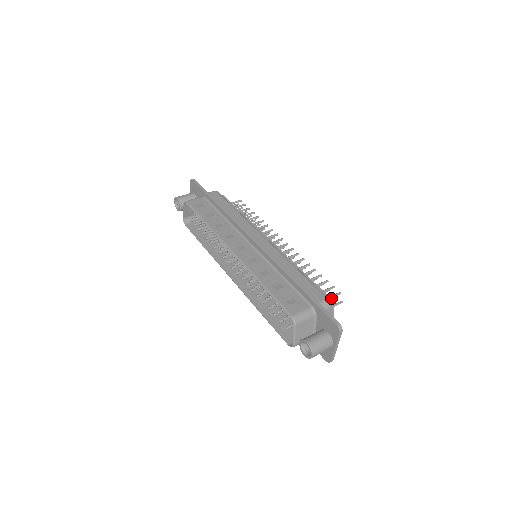
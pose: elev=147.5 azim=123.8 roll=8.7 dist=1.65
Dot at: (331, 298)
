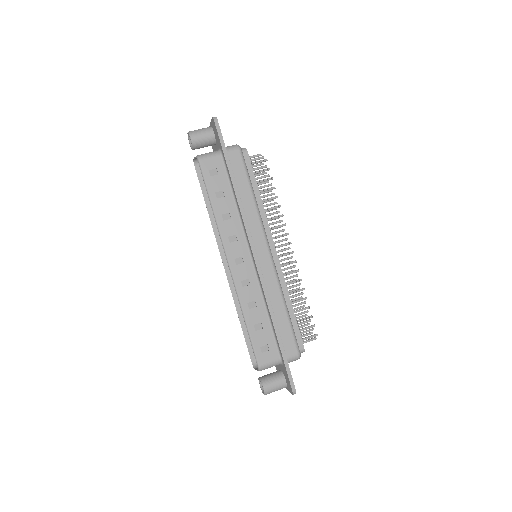
Dot at: occluded
